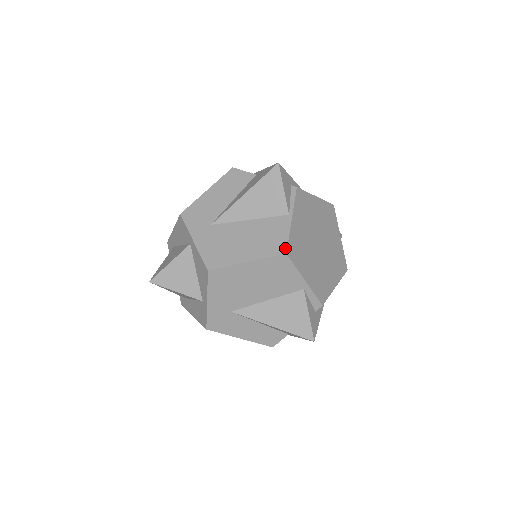
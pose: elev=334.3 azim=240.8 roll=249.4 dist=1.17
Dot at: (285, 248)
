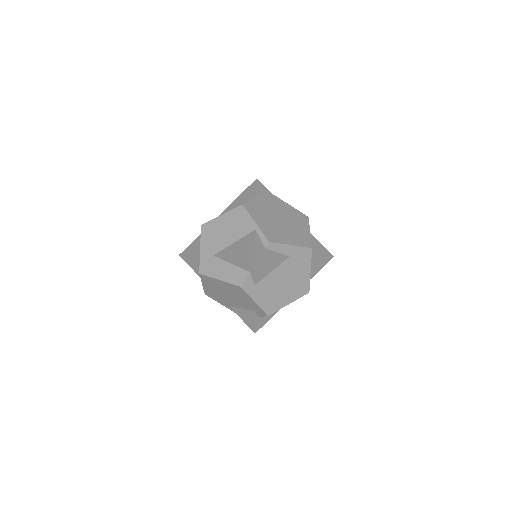
Dot at: occluded
